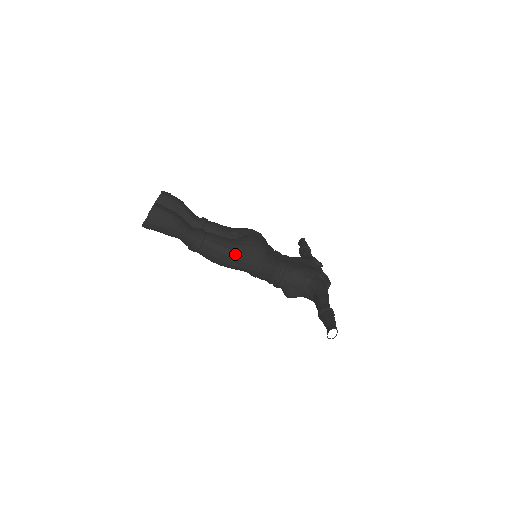
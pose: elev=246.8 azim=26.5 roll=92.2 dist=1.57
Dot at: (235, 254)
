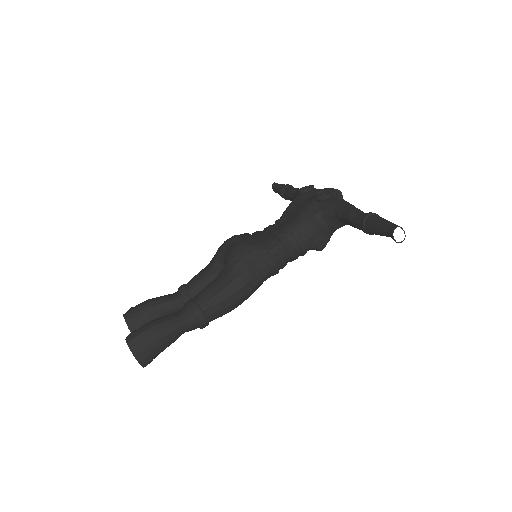
Dot at: (237, 283)
